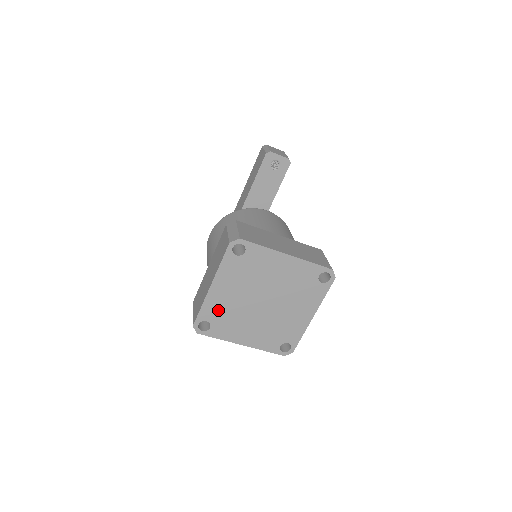
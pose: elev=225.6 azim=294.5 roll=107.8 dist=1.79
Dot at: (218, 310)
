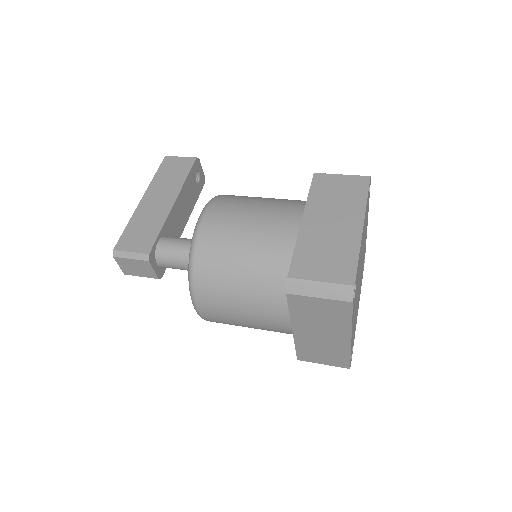
Dot at: (358, 268)
